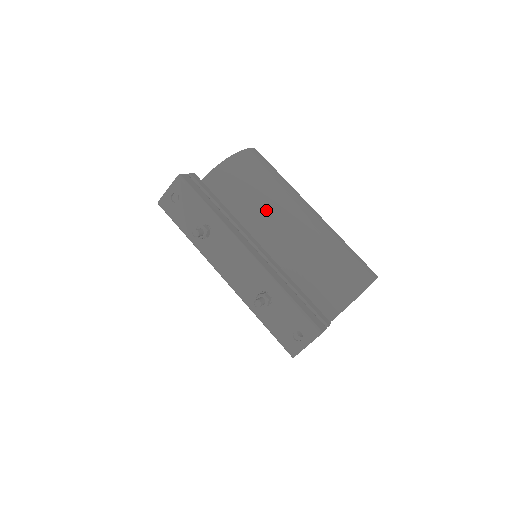
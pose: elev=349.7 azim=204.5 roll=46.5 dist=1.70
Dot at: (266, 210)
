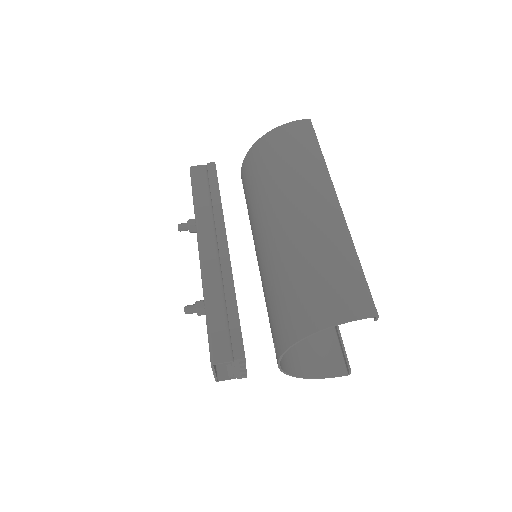
Dot at: (266, 202)
